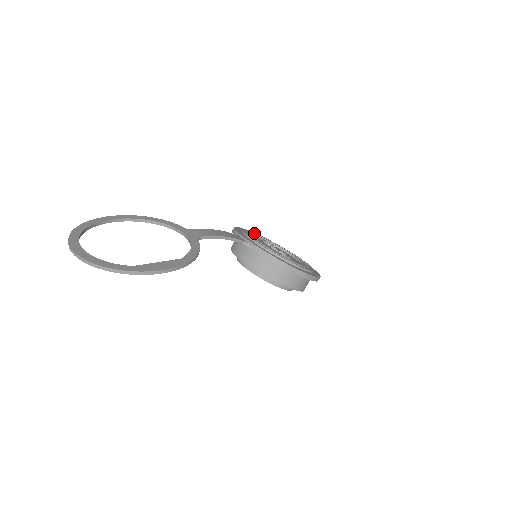
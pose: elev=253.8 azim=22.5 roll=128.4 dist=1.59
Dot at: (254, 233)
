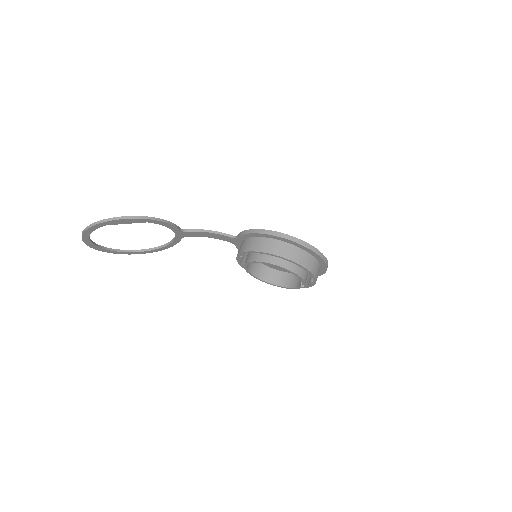
Dot at: occluded
